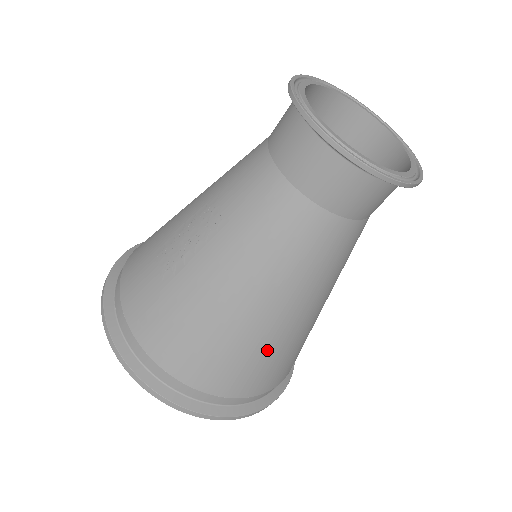
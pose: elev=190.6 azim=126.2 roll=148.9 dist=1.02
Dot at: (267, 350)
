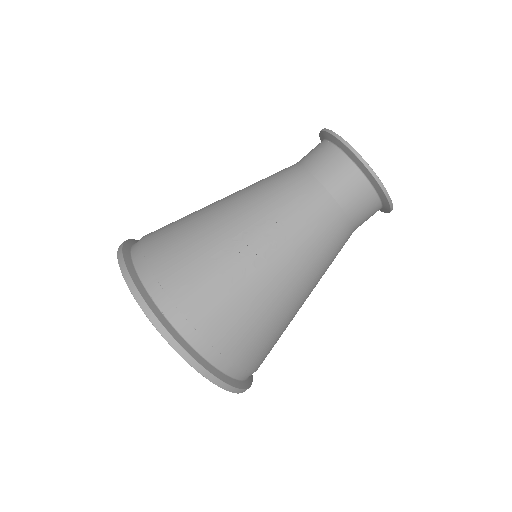
Dot at: occluded
